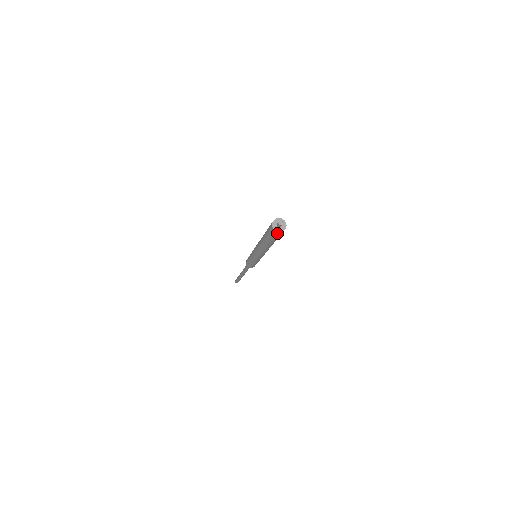
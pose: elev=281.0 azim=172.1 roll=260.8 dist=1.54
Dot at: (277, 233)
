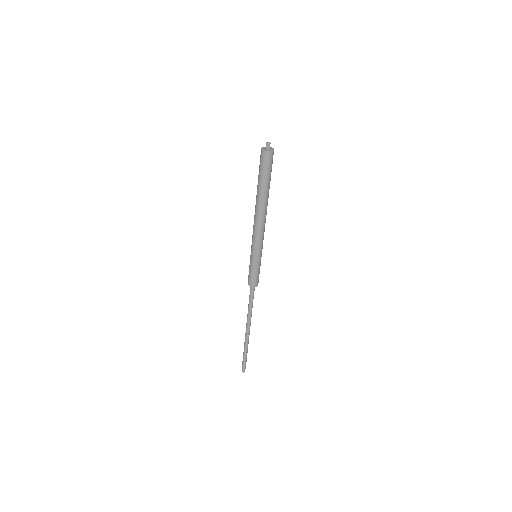
Dot at: (262, 154)
